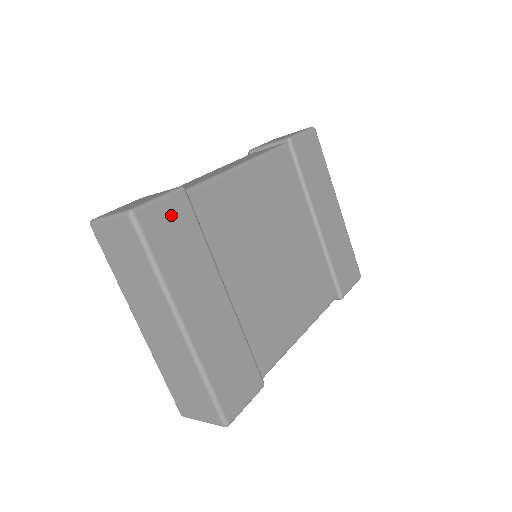
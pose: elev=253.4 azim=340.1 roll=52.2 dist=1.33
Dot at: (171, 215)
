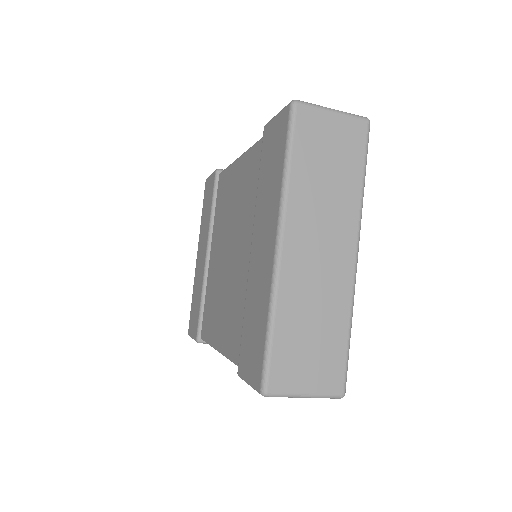
Dot at: occluded
